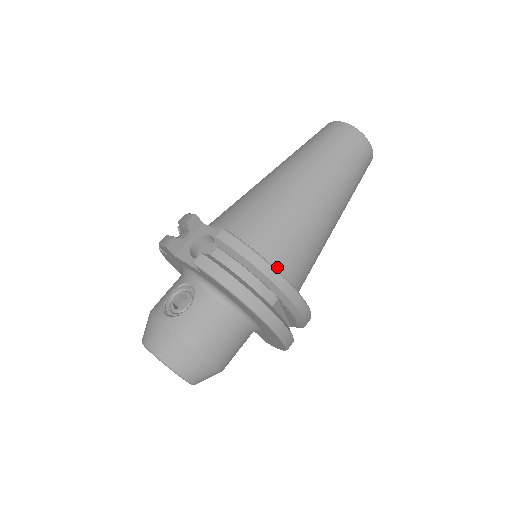
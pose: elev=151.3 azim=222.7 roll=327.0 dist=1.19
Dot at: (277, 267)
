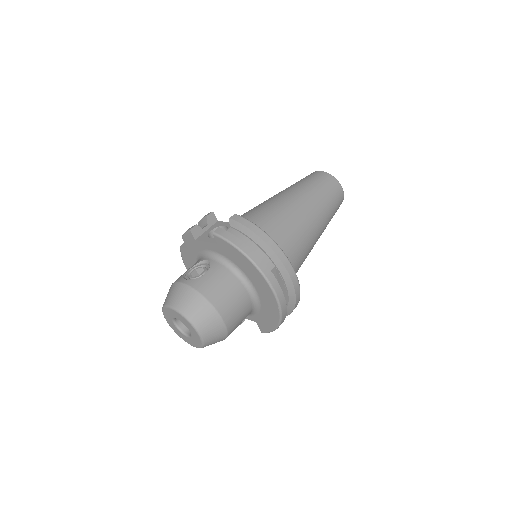
Dot at: occluded
